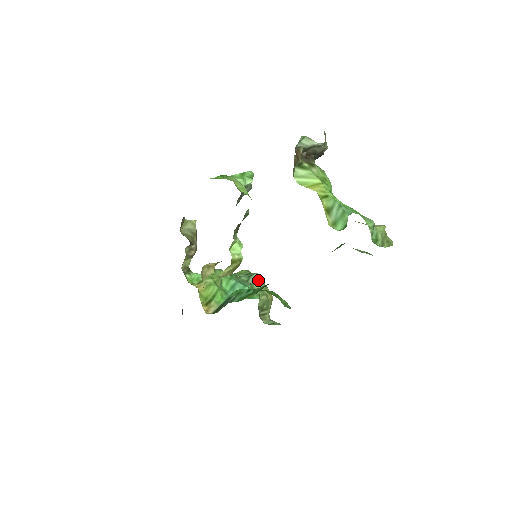
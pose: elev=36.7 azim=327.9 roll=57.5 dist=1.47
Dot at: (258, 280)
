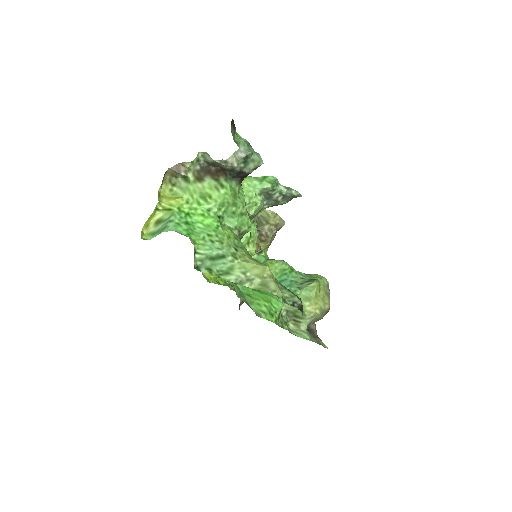
Dot at: (308, 288)
